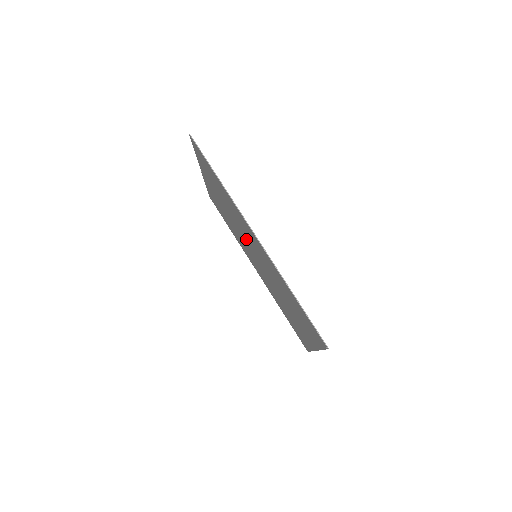
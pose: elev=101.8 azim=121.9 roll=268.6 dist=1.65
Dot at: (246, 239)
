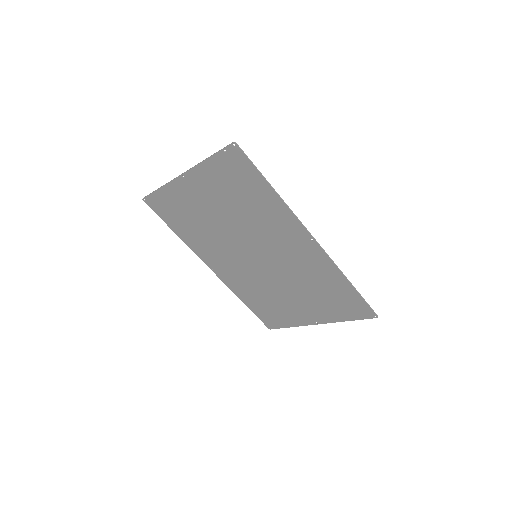
Dot at: (252, 242)
